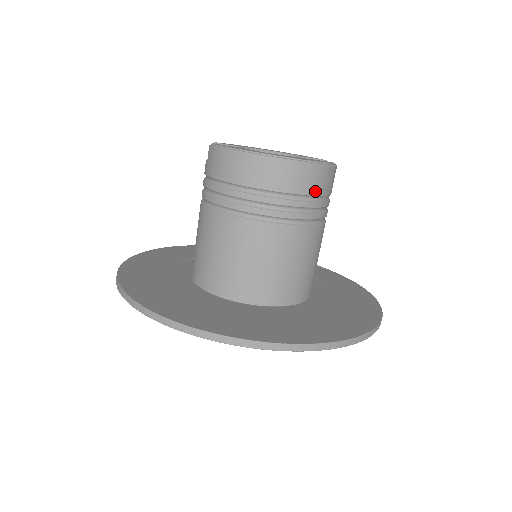
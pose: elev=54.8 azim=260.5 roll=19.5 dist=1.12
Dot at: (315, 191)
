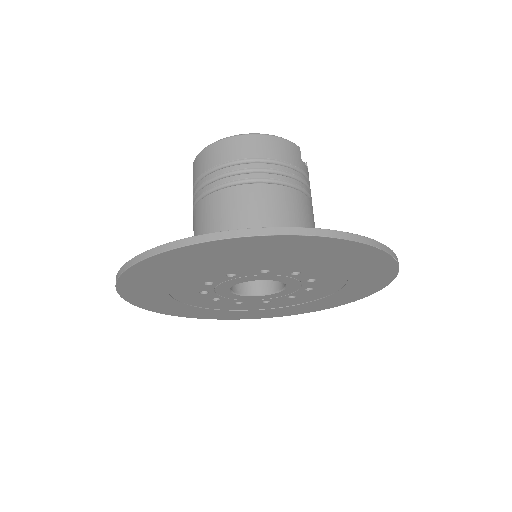
Dot at: (270, 155)
